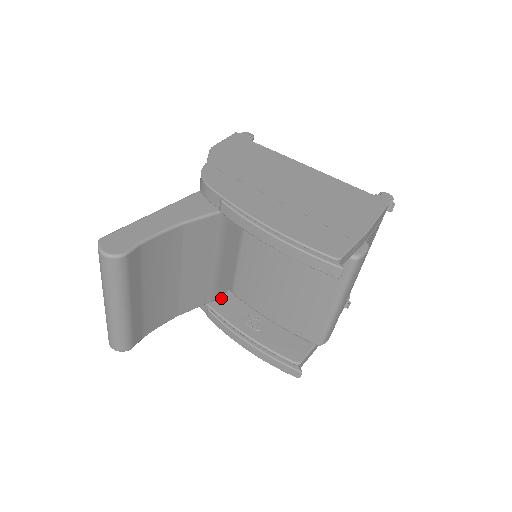
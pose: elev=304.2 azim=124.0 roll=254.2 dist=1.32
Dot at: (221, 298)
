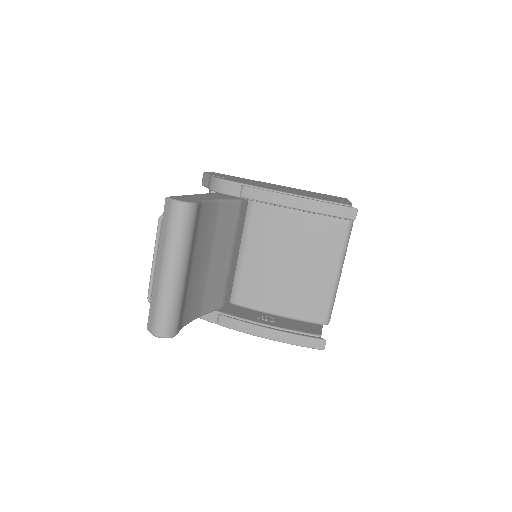
Dot at: (226, 307)
